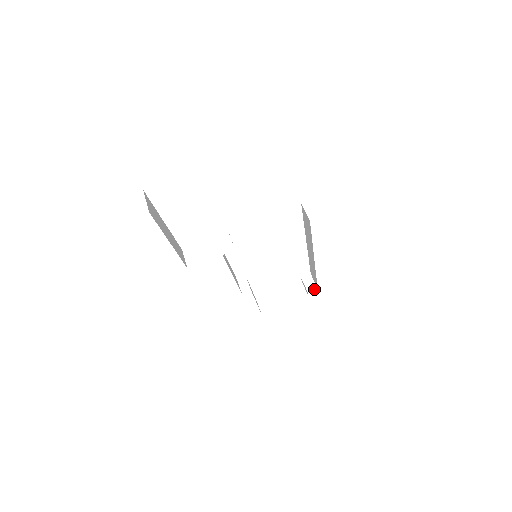
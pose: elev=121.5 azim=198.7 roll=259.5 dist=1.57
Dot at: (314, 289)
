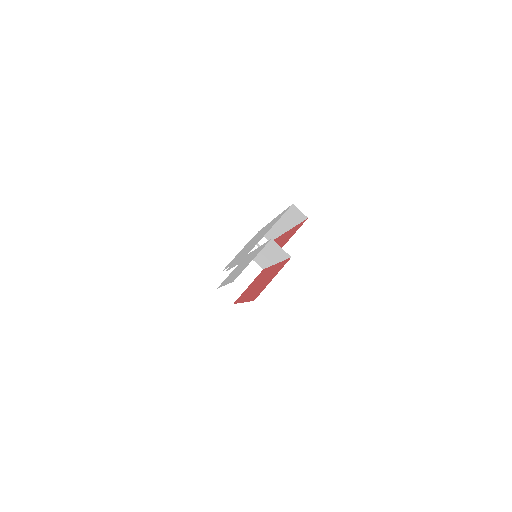
Dot at: occluded
